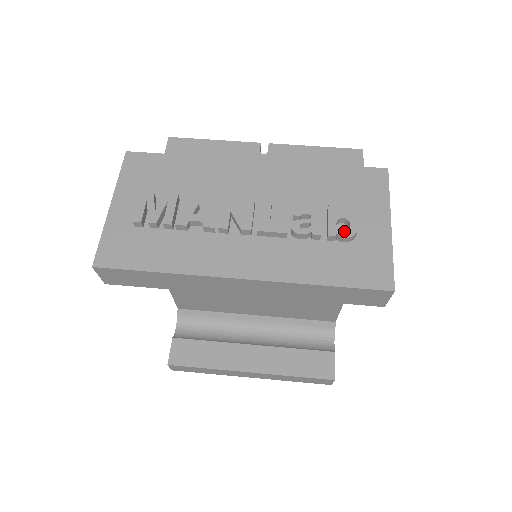
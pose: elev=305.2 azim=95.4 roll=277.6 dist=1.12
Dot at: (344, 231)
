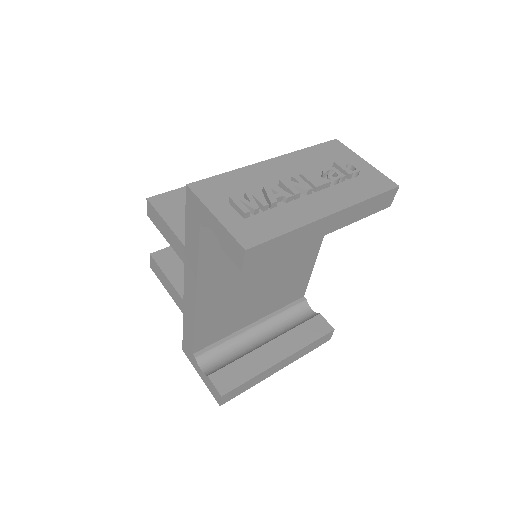
Dot at: occluded
